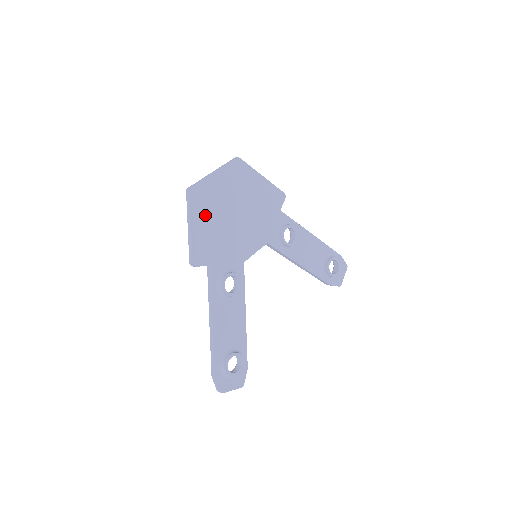
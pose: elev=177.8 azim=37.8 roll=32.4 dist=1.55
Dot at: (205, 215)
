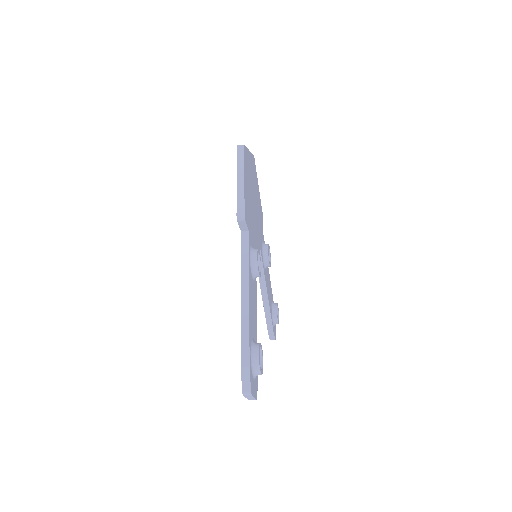
Dot at: (247, 179)
